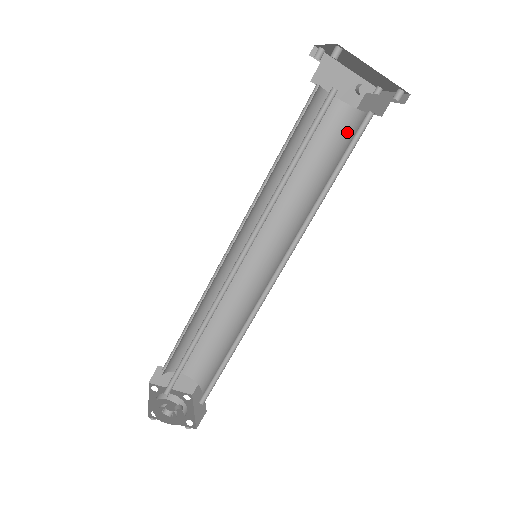
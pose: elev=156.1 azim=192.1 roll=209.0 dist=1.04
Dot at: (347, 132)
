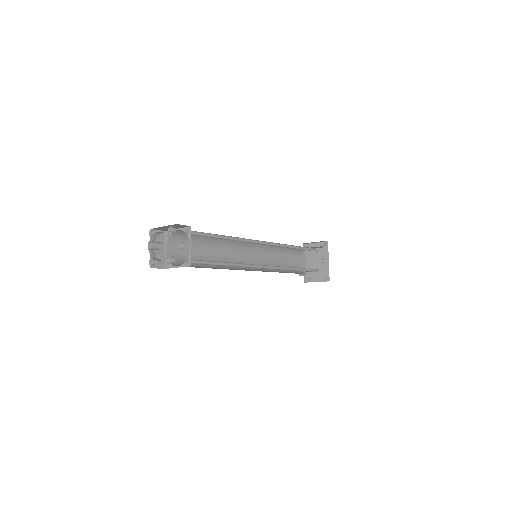
Dot at: (299, 273)
